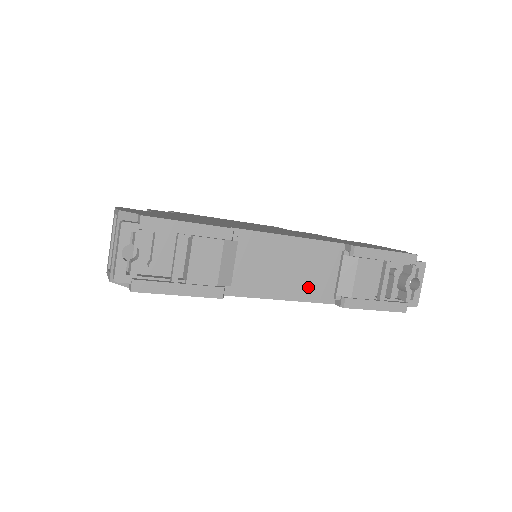
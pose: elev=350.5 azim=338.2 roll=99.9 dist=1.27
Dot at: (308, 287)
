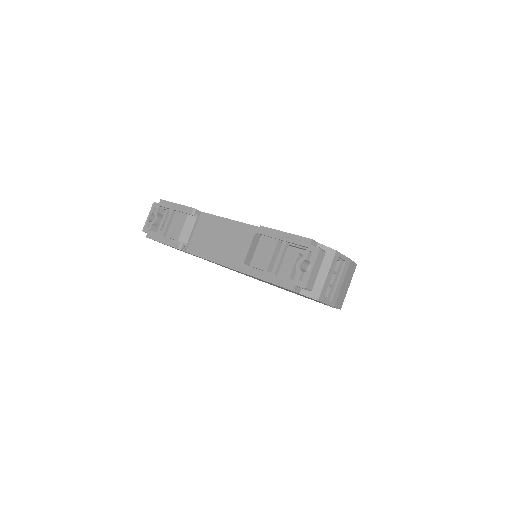
Dot at: (233, 257)
